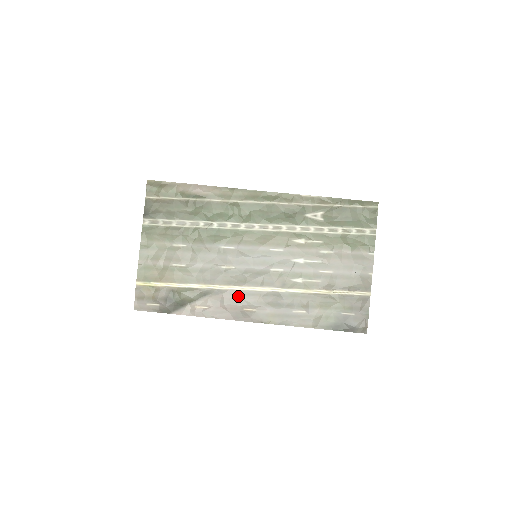
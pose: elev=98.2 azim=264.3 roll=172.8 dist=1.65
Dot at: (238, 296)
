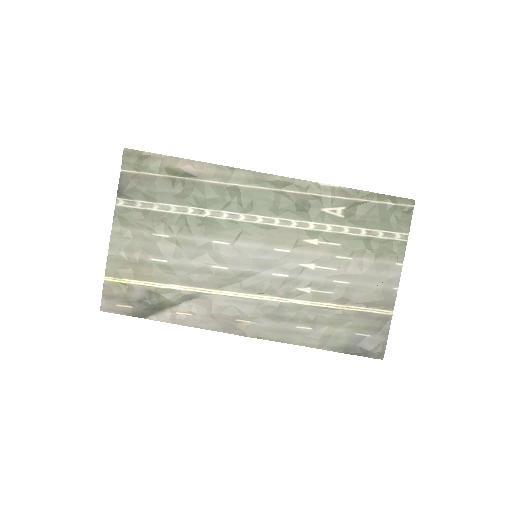
Dot at: (230, 304)
